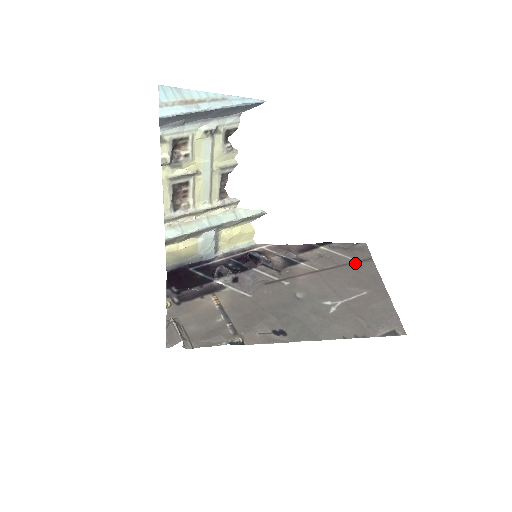
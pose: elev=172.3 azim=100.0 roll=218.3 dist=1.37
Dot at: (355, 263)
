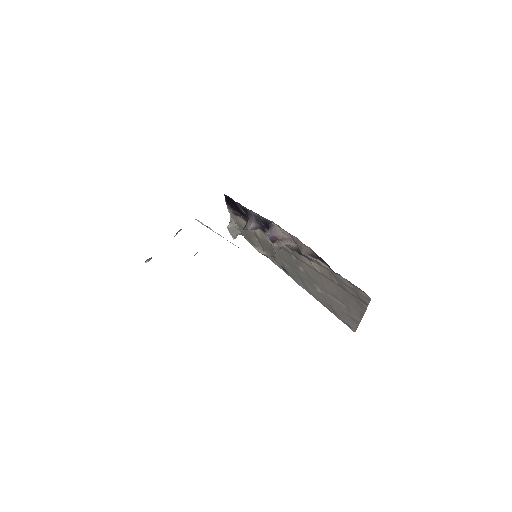
Dot at: (351, 295)
